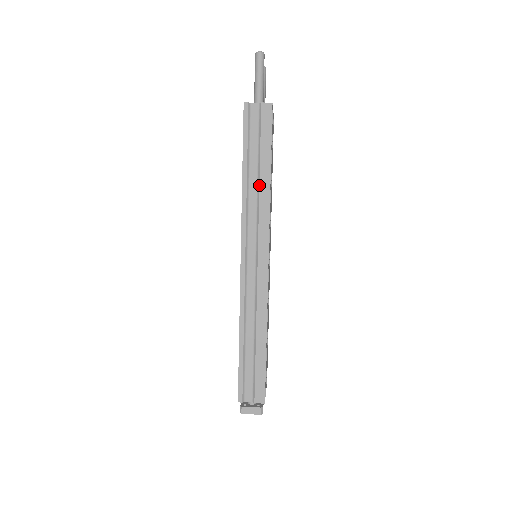
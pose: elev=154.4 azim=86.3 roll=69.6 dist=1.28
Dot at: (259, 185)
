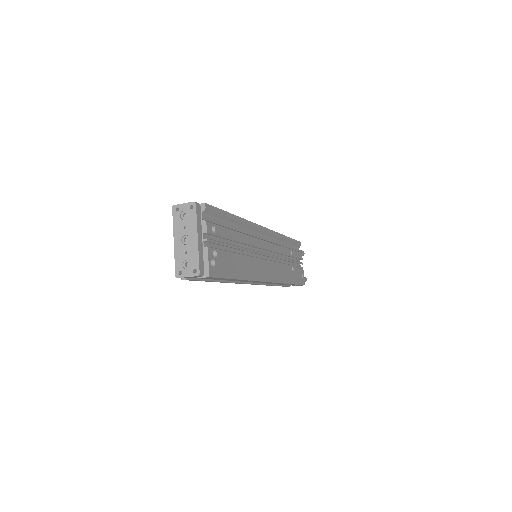
Dot at: occluded
